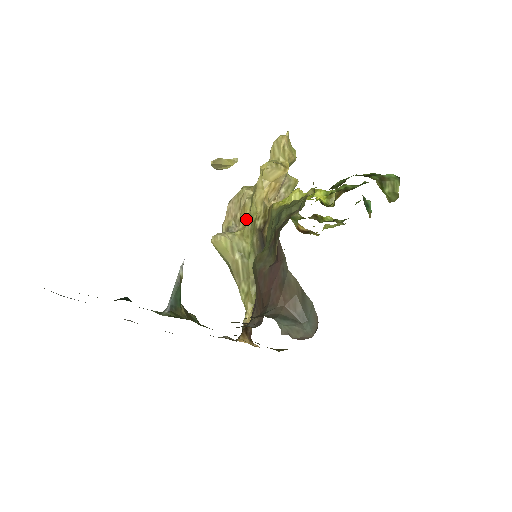
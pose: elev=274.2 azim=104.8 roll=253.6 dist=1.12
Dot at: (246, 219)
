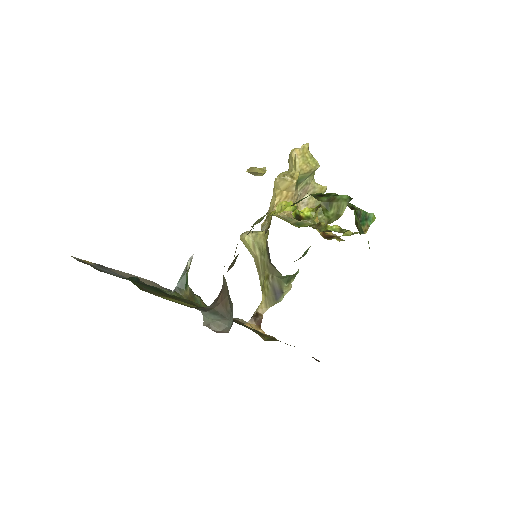
Dot at: occluded
